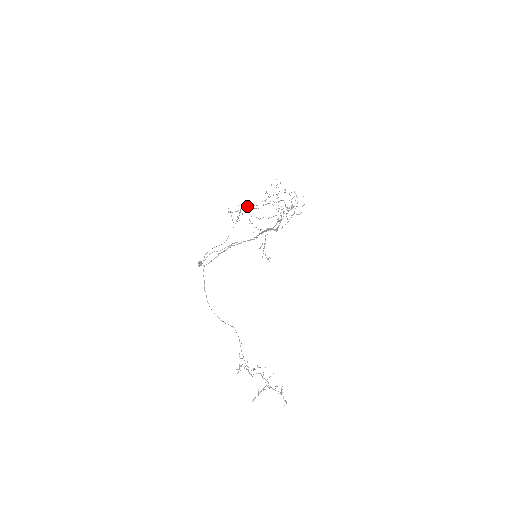
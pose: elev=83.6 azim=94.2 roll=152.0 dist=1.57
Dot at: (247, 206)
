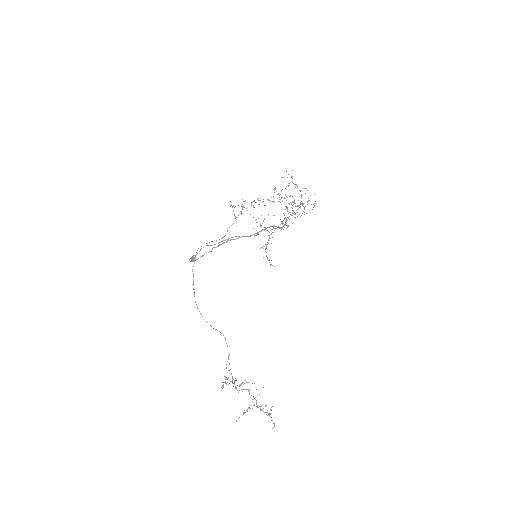
Dot at: occluded
